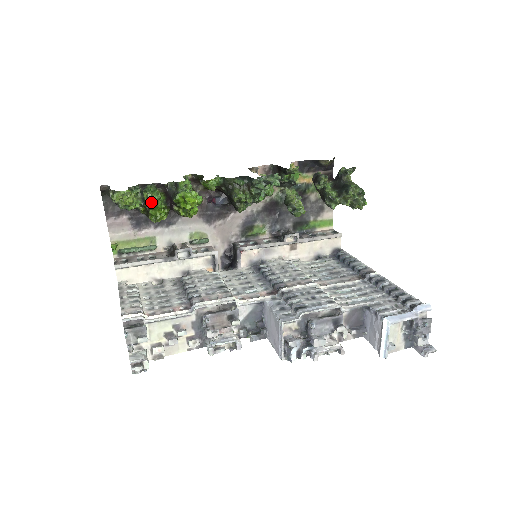
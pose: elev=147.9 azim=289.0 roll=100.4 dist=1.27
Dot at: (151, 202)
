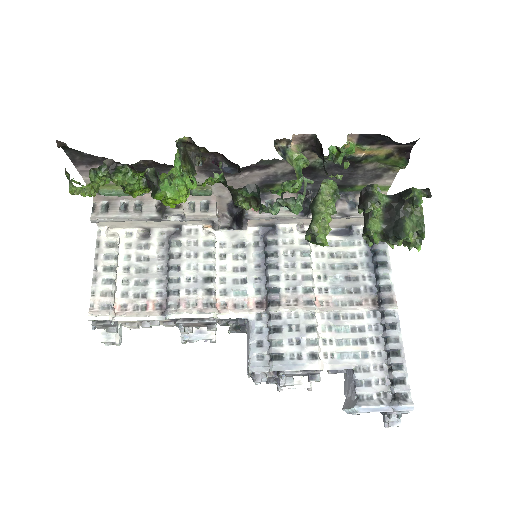
Dot at: (124, 187)
